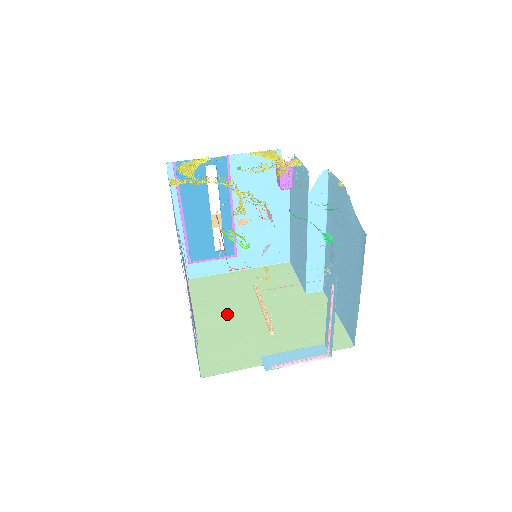
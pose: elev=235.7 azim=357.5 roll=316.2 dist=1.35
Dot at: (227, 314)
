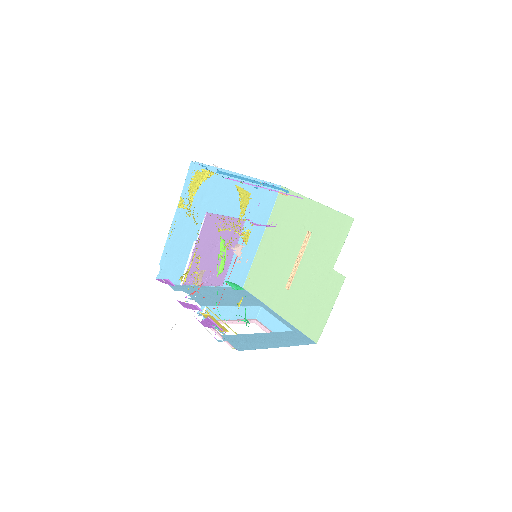
Dot at: (279, 247)
